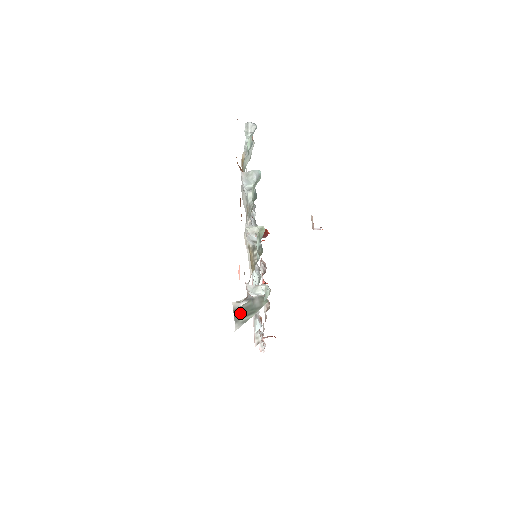
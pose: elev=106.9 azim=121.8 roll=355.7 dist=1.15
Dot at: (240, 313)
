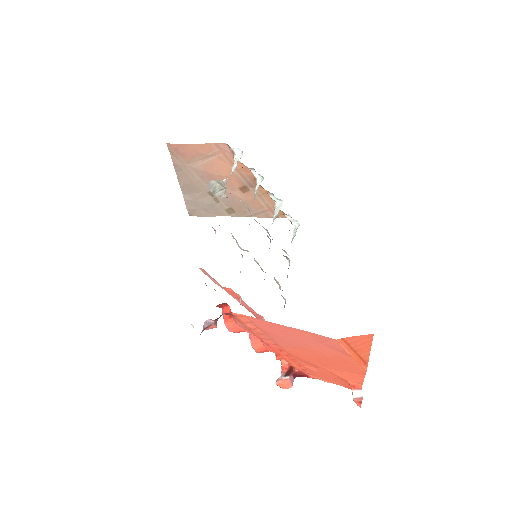
Dot at: occluded
